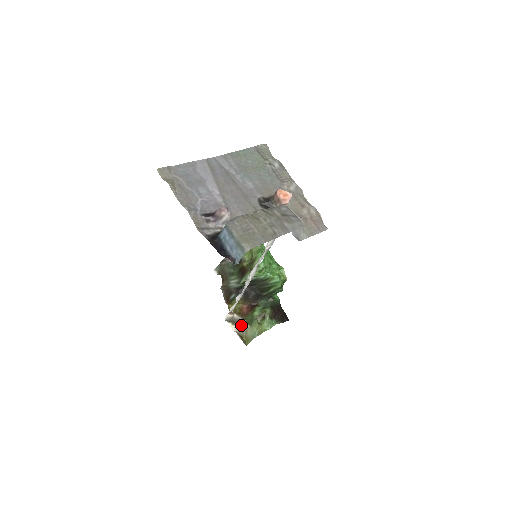
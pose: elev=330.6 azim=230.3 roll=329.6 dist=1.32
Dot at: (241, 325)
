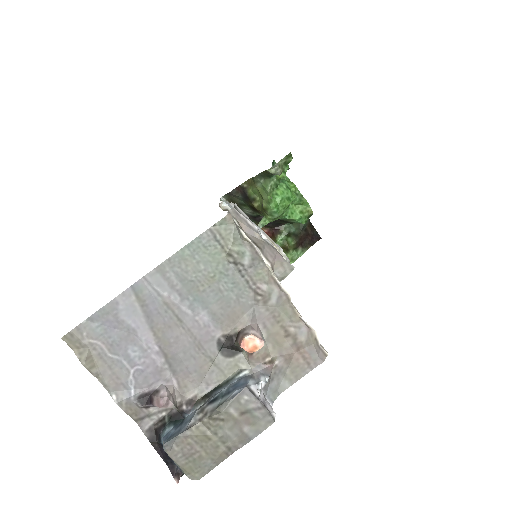
Dot at: occluded
